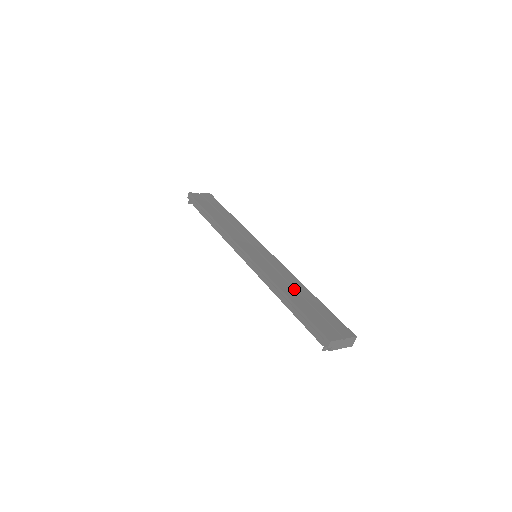
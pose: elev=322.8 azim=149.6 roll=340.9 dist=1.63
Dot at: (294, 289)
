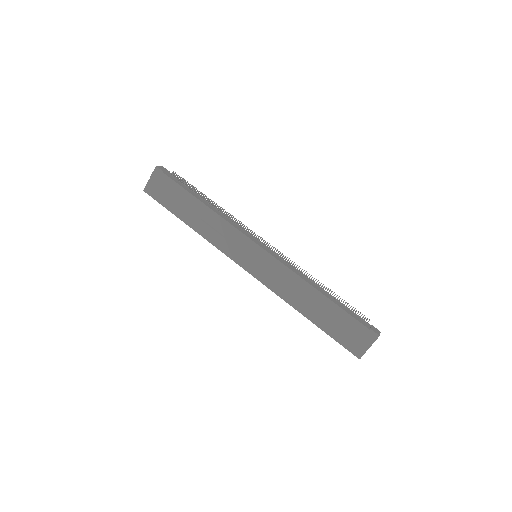
Dot at: (308, 300)
